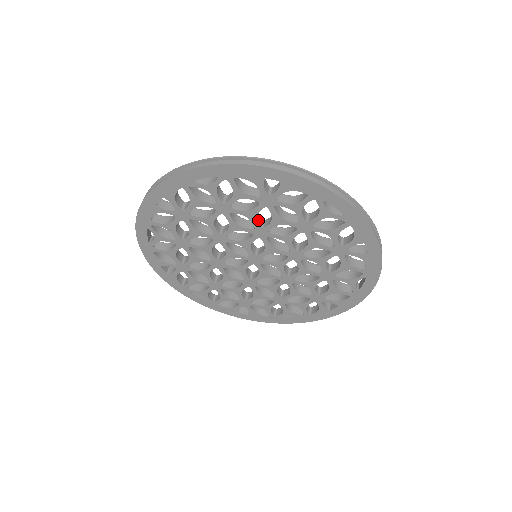
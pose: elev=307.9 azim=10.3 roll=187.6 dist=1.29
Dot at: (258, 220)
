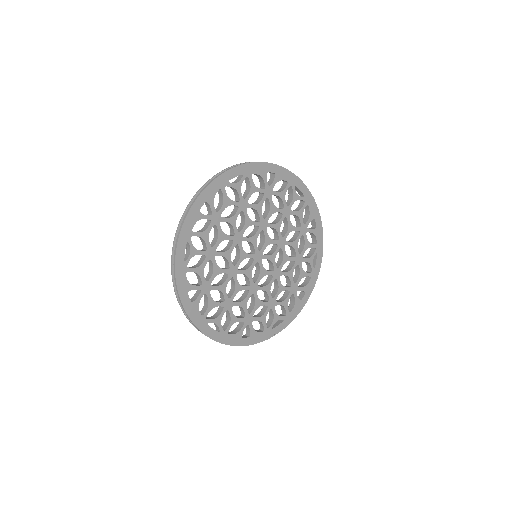
Dot at: (260, 214)
